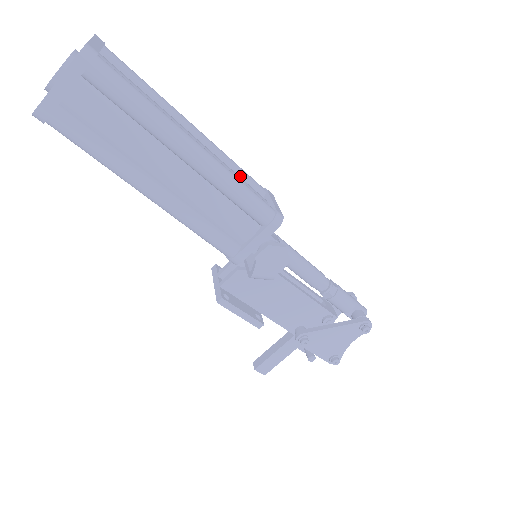
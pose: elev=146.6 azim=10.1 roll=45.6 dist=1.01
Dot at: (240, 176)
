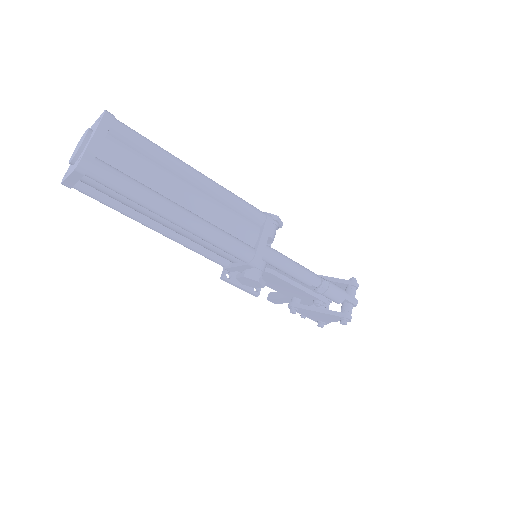
Dot at: (238, 212)
